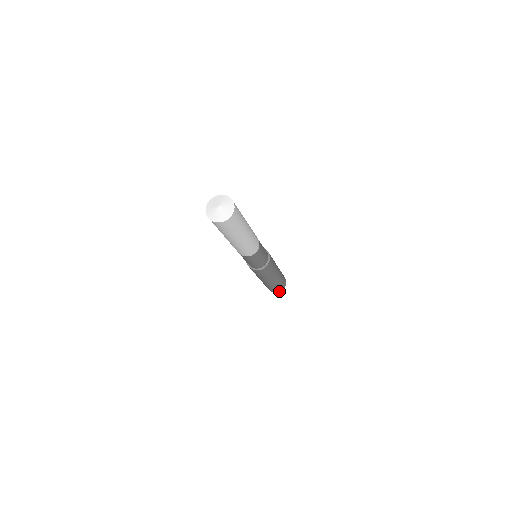
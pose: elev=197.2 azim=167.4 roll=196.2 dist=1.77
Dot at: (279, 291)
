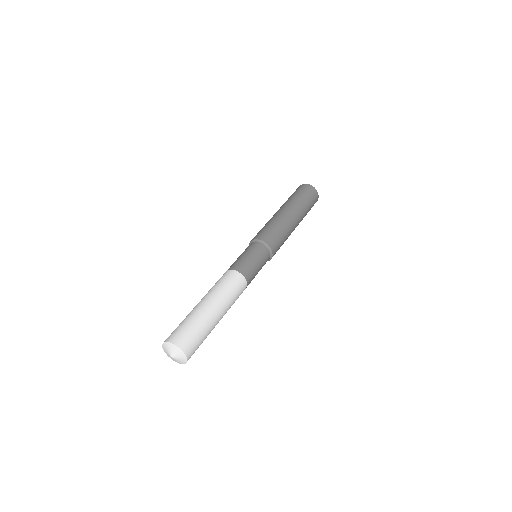
Dot at: occluded
